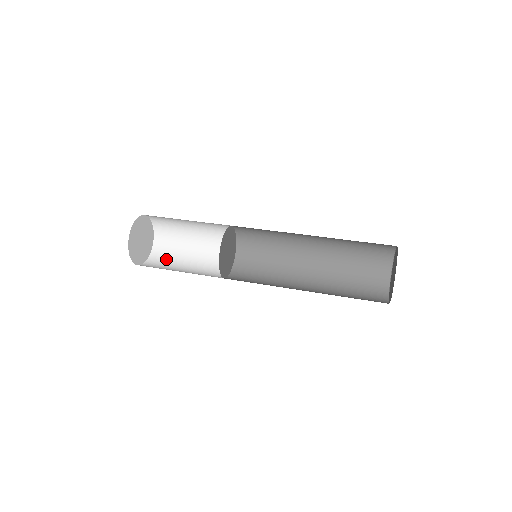
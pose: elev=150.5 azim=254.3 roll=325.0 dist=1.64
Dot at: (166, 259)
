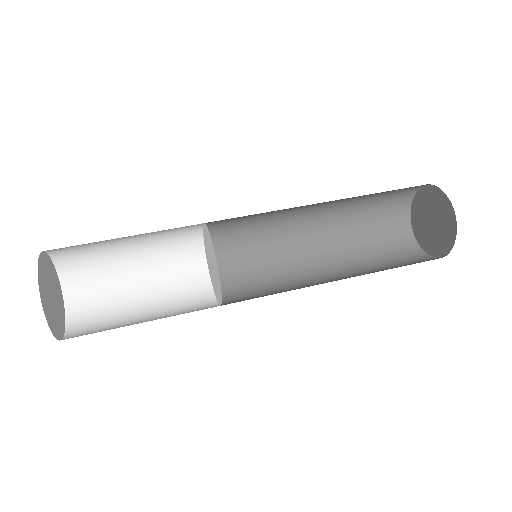
Dot at: (99, 307)
